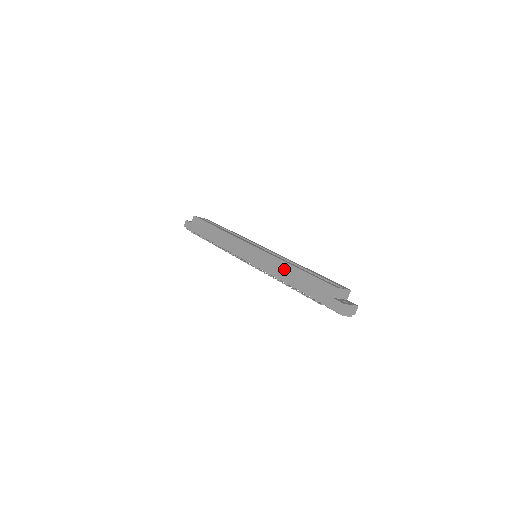
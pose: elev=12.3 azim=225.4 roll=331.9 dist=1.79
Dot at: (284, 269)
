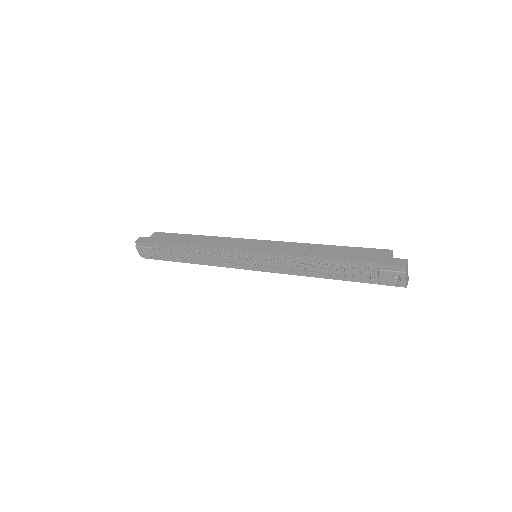
Dot at: (312, 249)
